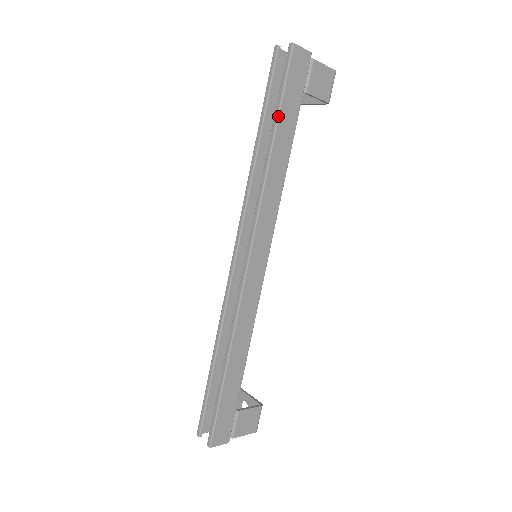
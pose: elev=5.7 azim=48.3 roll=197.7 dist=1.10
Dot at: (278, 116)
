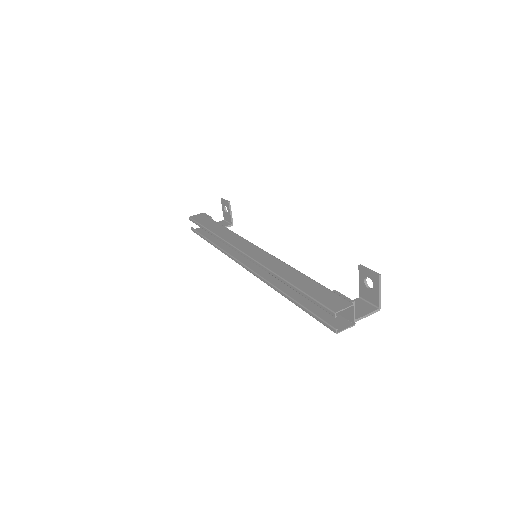
Dot at: occluded
